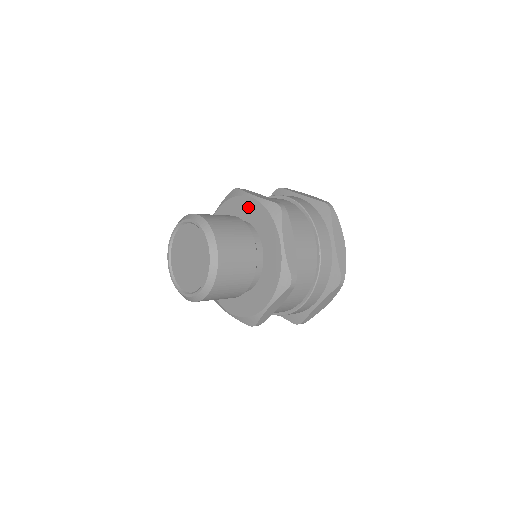
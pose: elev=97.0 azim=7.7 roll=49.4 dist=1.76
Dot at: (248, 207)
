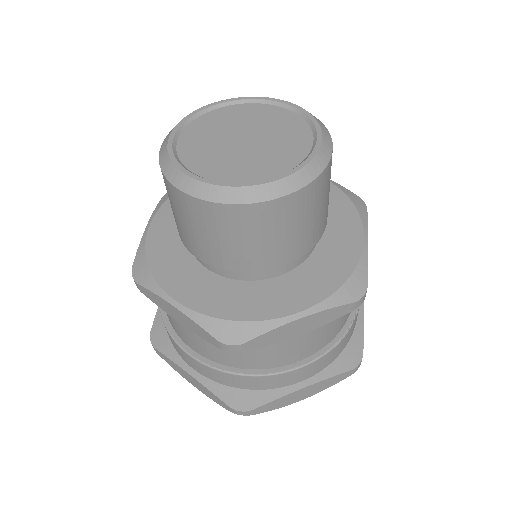
Dot at: occluded
